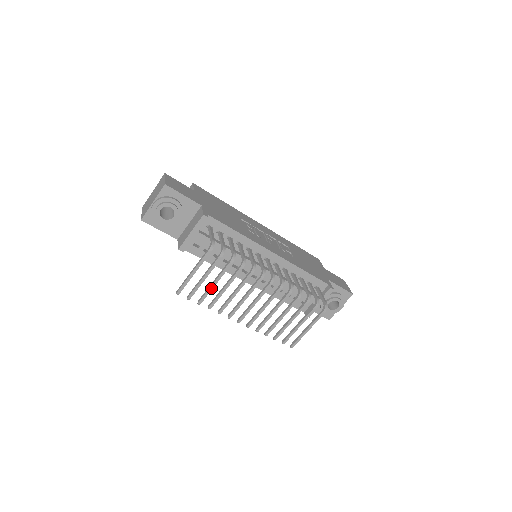
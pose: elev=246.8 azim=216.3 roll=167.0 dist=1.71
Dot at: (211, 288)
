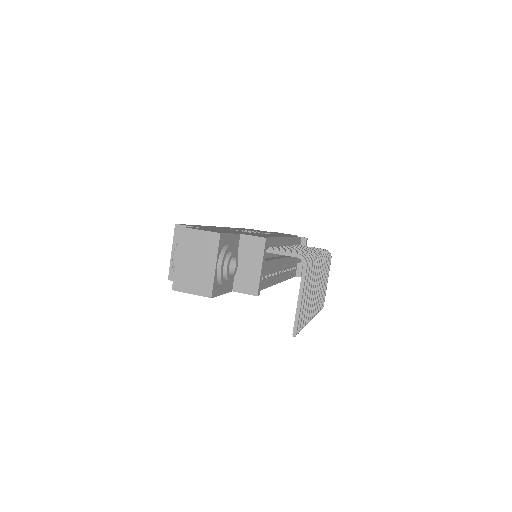
Dot at: (306, 304)
